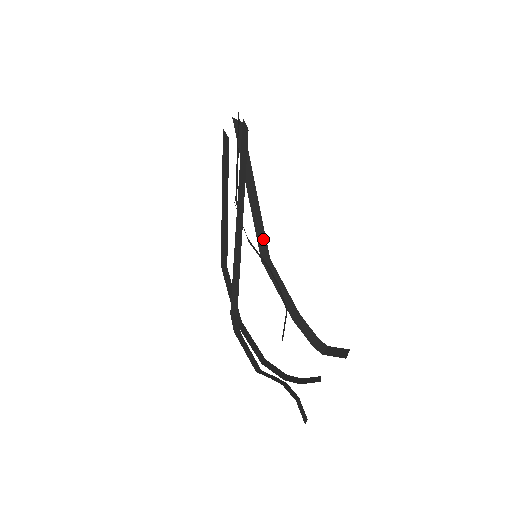
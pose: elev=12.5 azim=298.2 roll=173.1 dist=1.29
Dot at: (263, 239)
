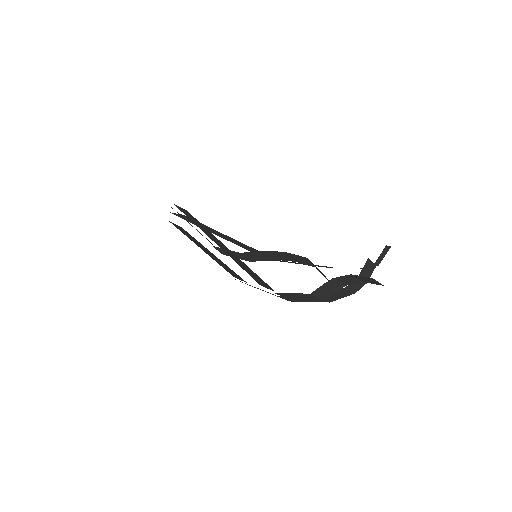
Dot at: occluded
